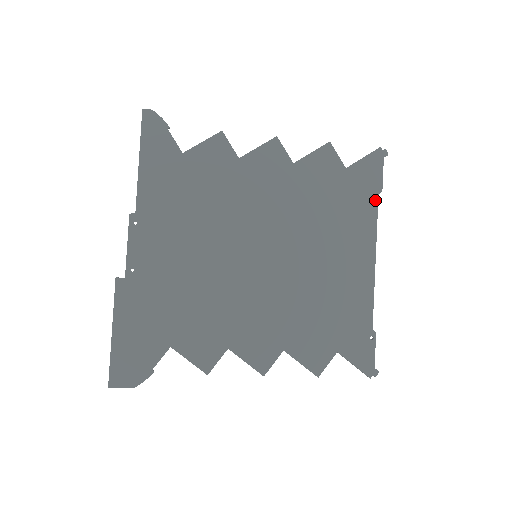
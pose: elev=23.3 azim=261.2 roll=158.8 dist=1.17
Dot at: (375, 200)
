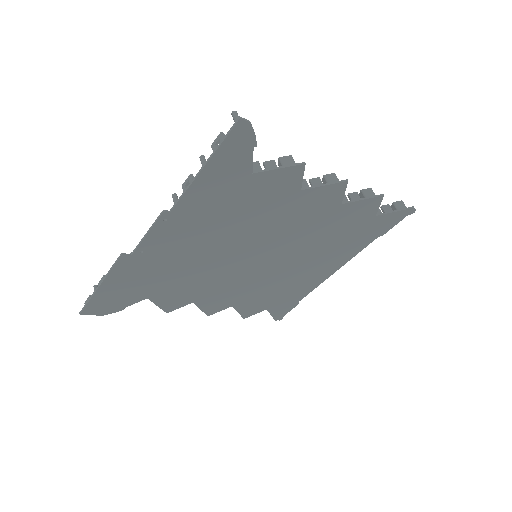
Dot at: (373, 239)
